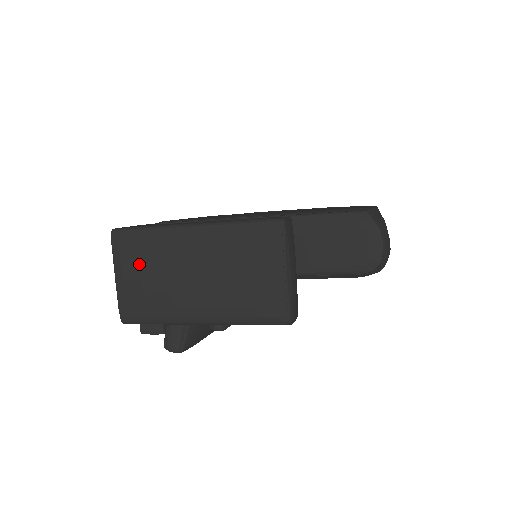
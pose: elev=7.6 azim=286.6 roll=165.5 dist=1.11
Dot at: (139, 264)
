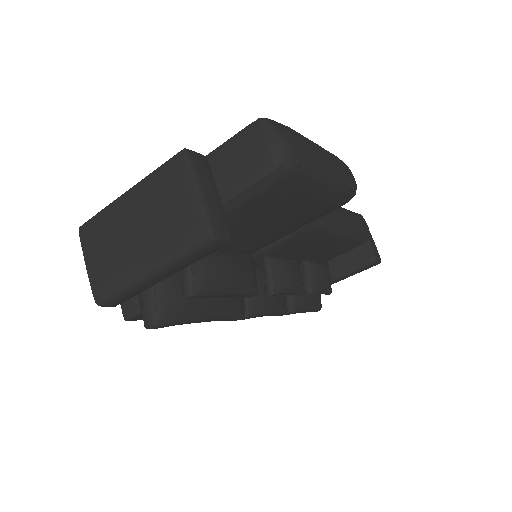
Dot at: (98, 244)
